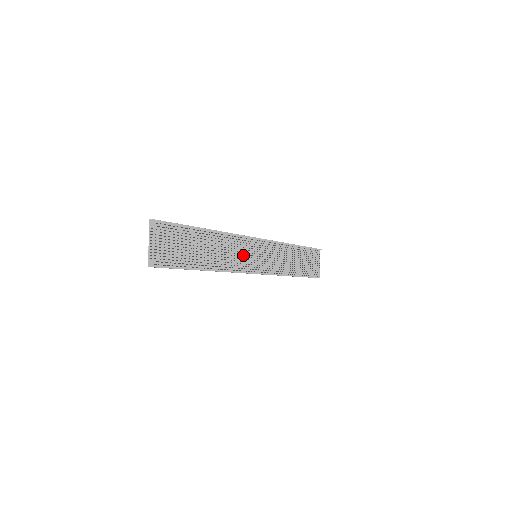
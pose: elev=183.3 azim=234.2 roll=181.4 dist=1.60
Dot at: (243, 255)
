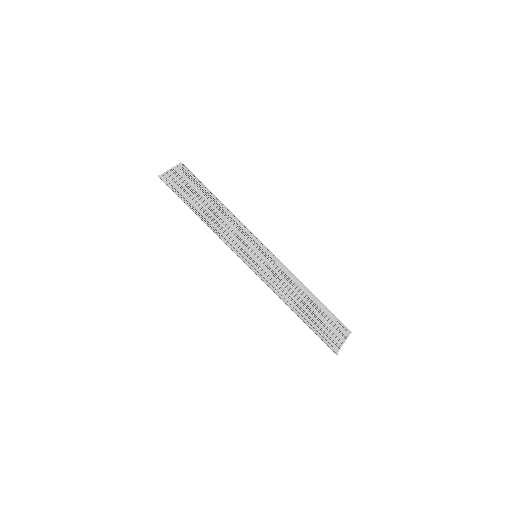
Dot at: (242, 243)
